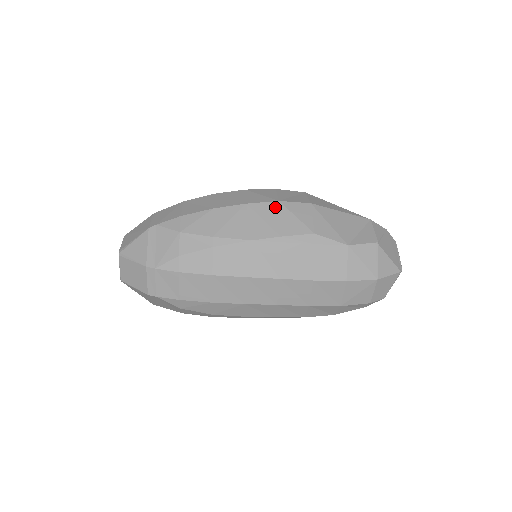
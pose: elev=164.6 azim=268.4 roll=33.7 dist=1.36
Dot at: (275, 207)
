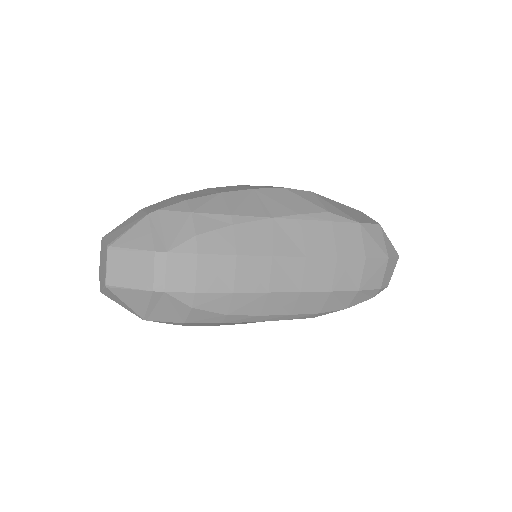
Dot at: (283, 192)
